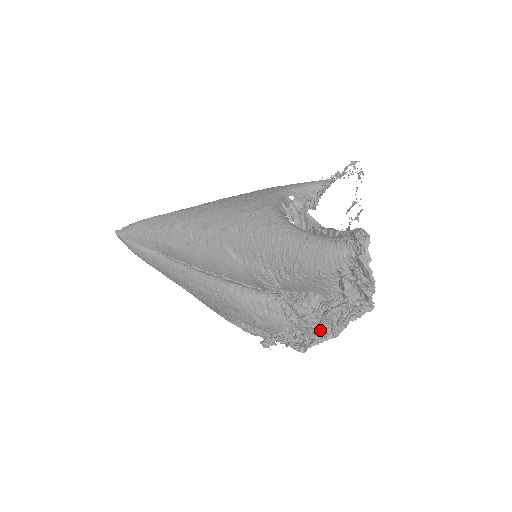
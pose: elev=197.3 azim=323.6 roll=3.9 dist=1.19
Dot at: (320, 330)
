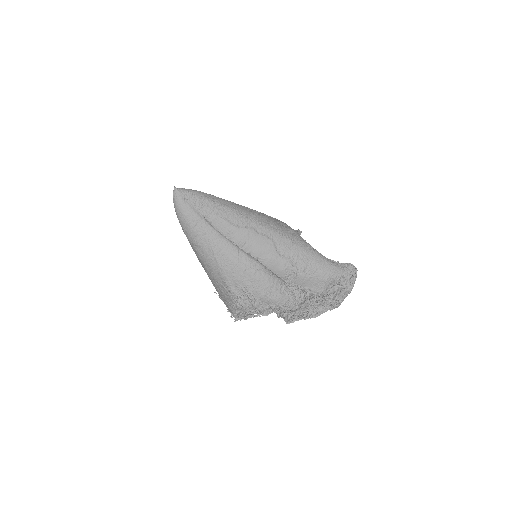
Dot at: (308, 311)
